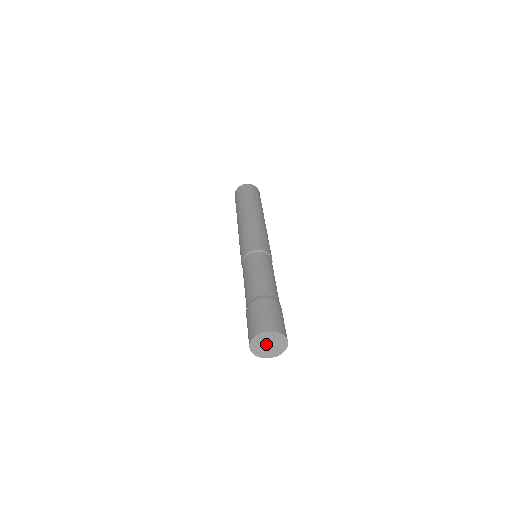
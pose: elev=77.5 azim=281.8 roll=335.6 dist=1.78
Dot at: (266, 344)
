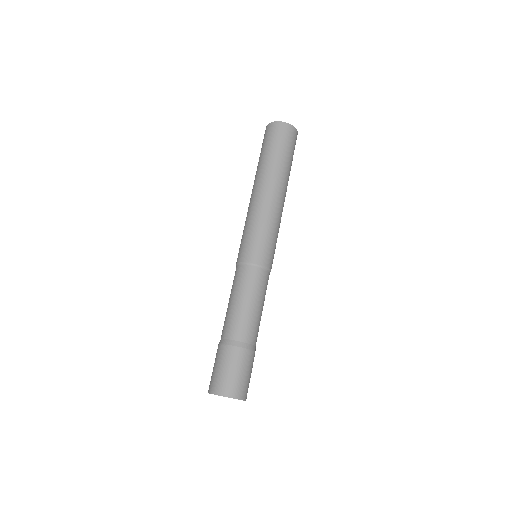
Dot at: occluded
